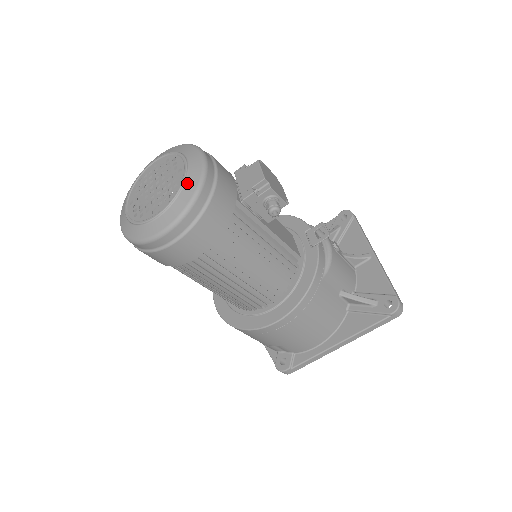
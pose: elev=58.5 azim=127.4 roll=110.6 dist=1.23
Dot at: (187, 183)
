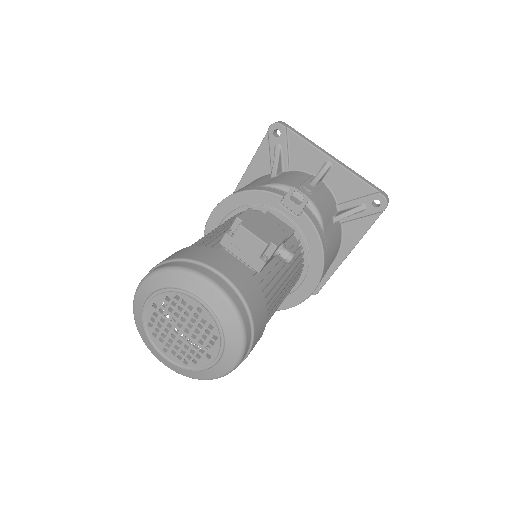
Dot at: (223, 321)
